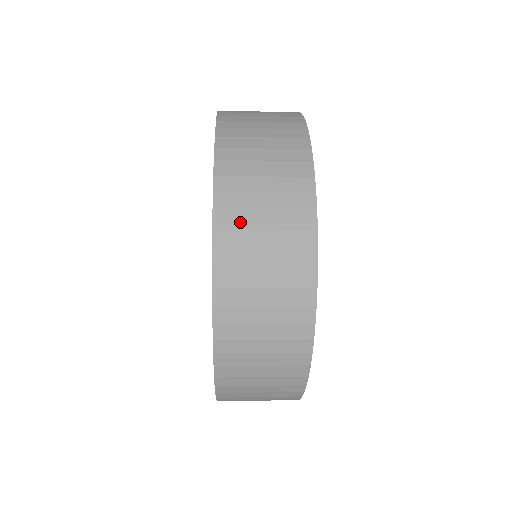
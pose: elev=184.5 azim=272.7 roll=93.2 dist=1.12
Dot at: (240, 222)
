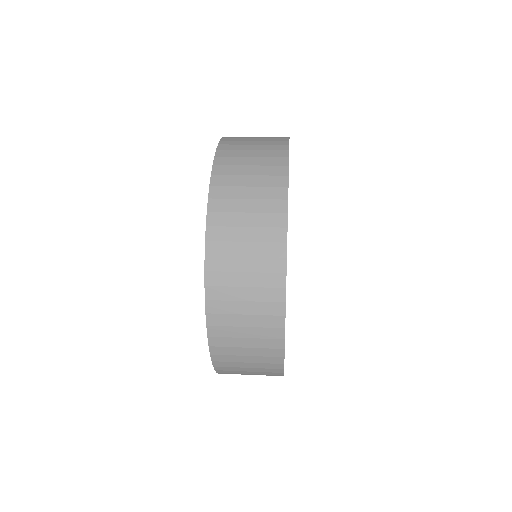
Dot at: (229, 352)
